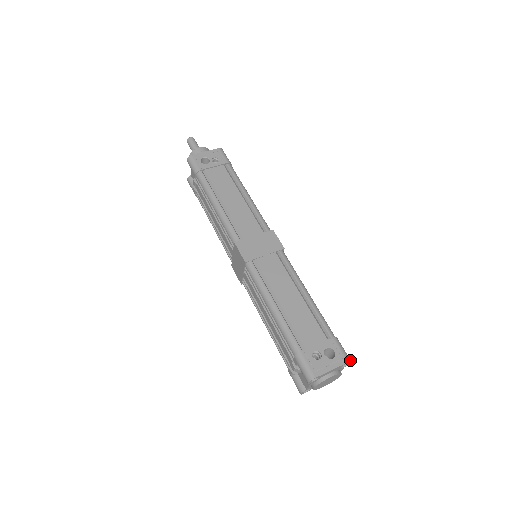
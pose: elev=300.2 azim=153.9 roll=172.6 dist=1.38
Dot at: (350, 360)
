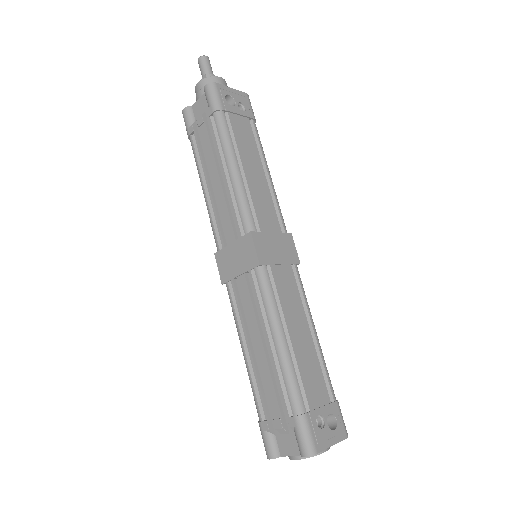
Dot at: occluded
